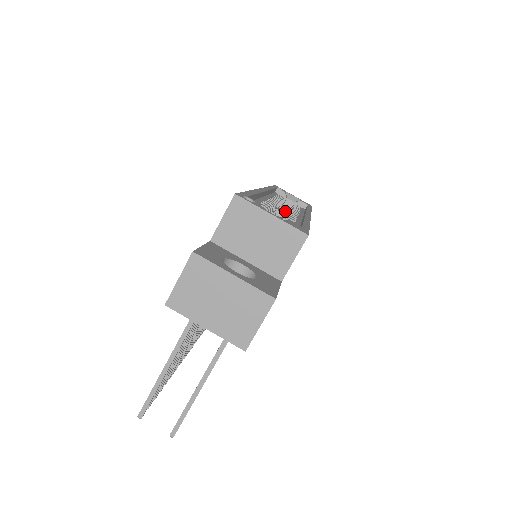
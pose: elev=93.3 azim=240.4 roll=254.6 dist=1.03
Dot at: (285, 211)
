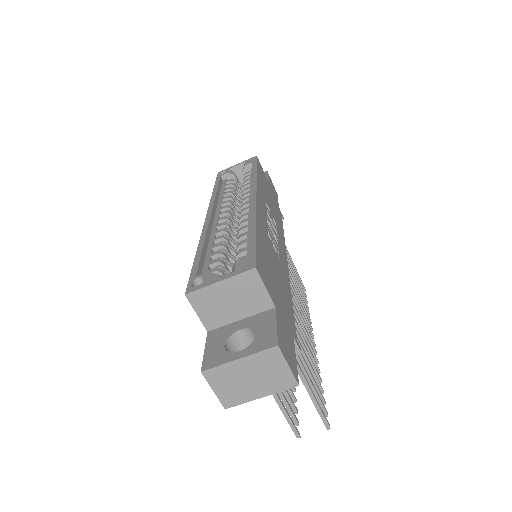
Dot at: occluded
